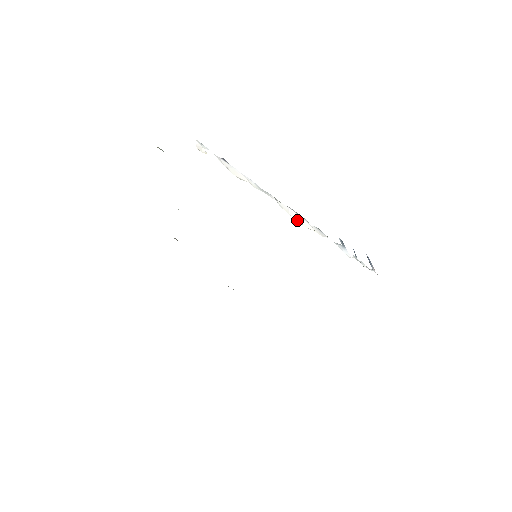
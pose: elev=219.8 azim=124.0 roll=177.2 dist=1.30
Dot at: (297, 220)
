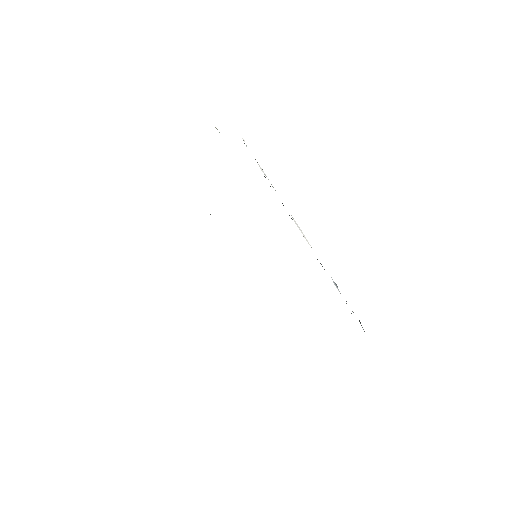
Dot at: occluded
